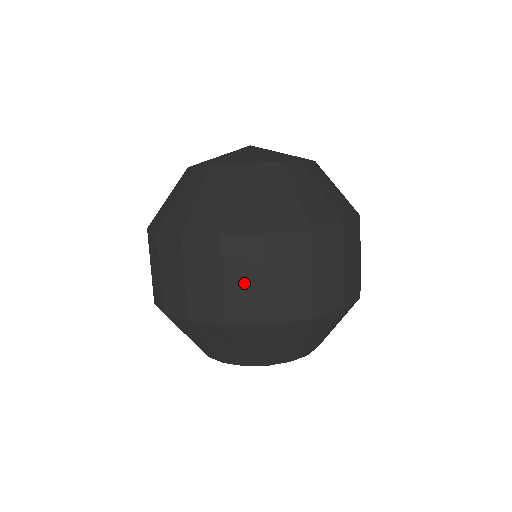
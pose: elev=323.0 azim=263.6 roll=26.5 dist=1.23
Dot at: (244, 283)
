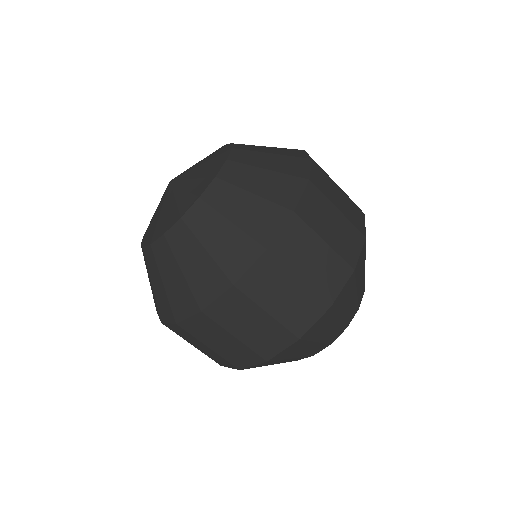
Dot at: (284, 300)
